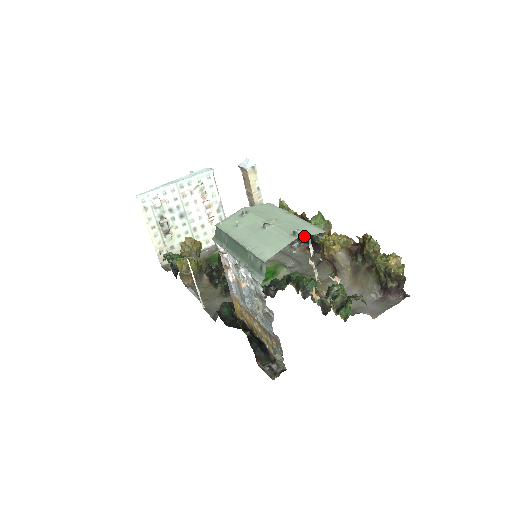
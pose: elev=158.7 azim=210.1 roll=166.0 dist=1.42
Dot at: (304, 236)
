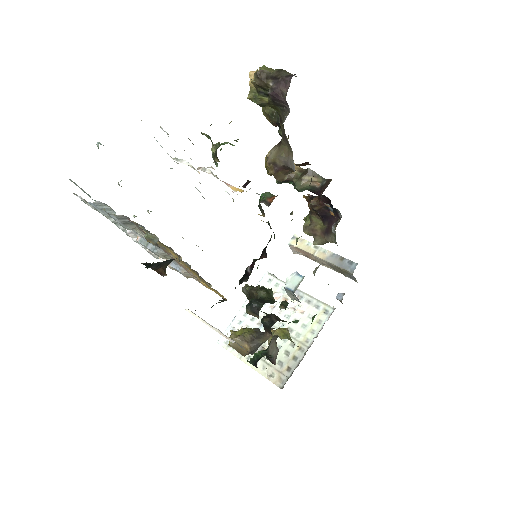
Dot at: occluded
